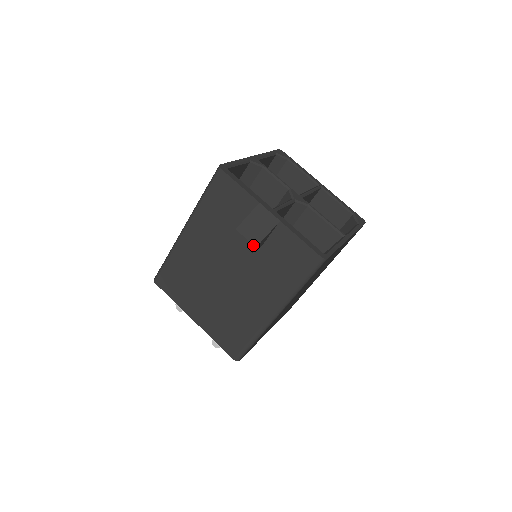
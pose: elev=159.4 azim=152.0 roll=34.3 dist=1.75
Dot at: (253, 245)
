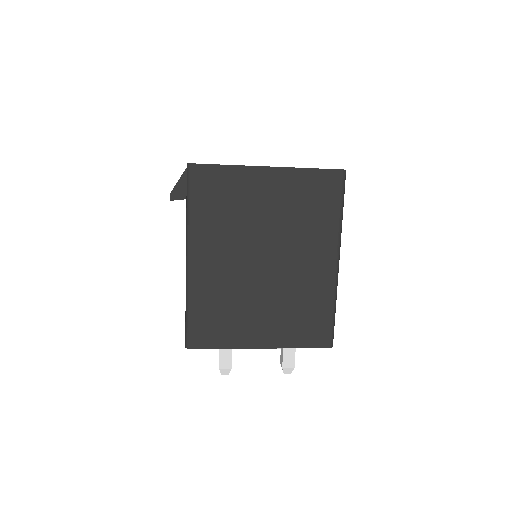
Dot at: (171, 192)
